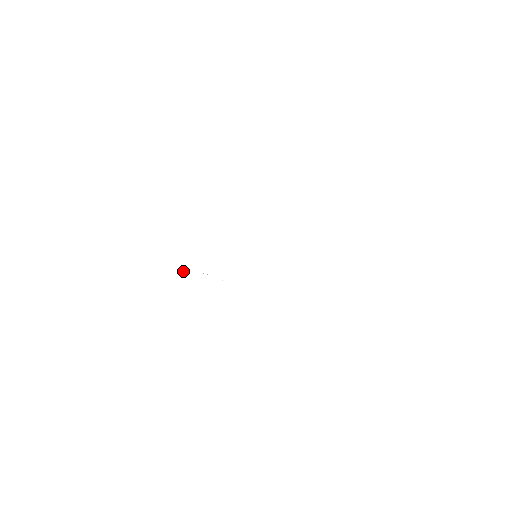
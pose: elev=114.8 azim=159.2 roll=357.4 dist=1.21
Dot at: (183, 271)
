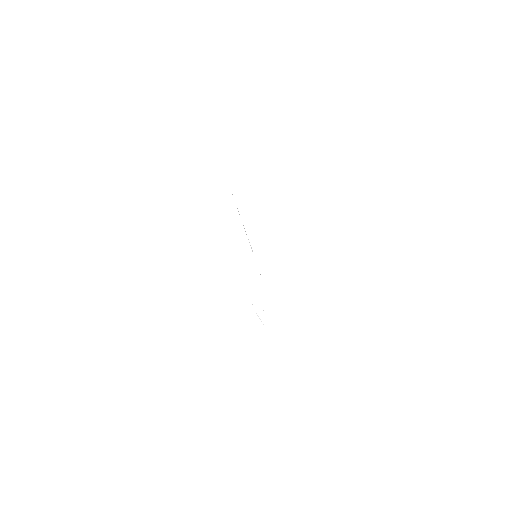
Dot at: occluded
